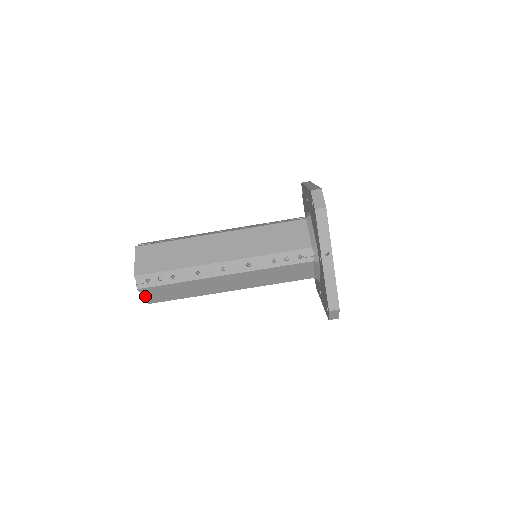
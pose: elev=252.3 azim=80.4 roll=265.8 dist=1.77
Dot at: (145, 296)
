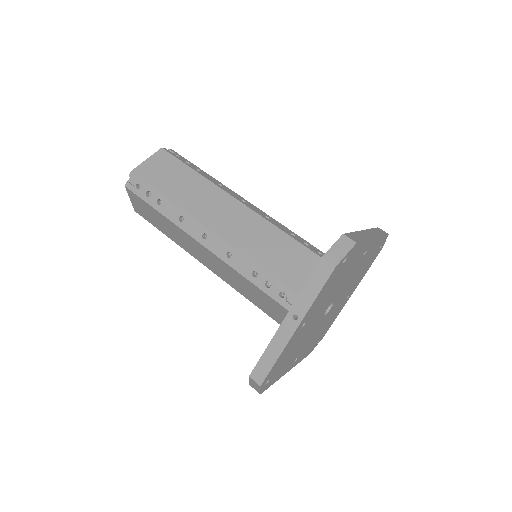
Dot at: (132, 200)
